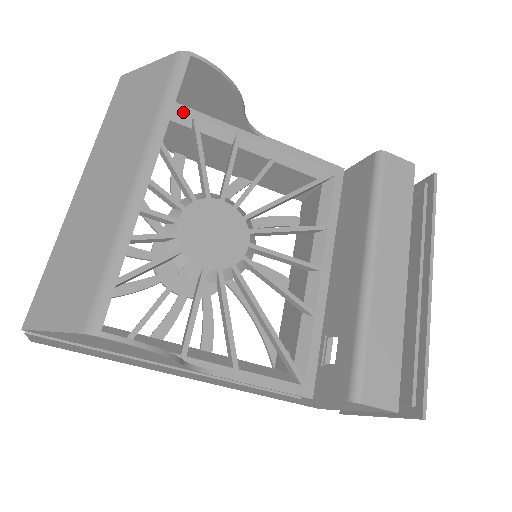
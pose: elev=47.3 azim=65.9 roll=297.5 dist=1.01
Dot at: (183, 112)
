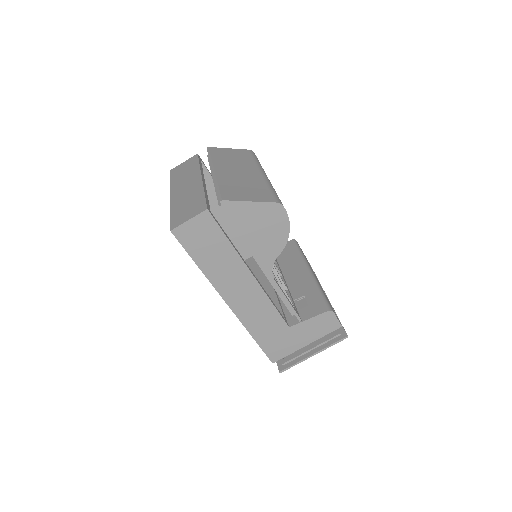
Dot at: occluded
